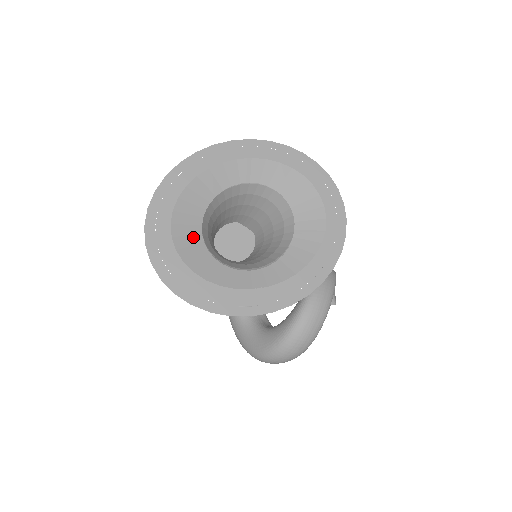
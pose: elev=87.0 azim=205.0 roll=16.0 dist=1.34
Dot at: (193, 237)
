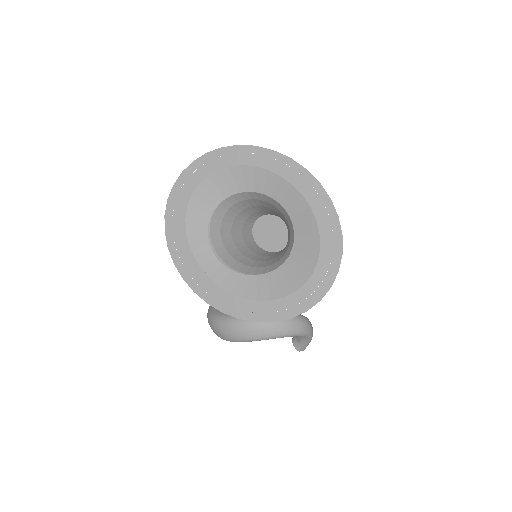
Dot at: (212, 199)
